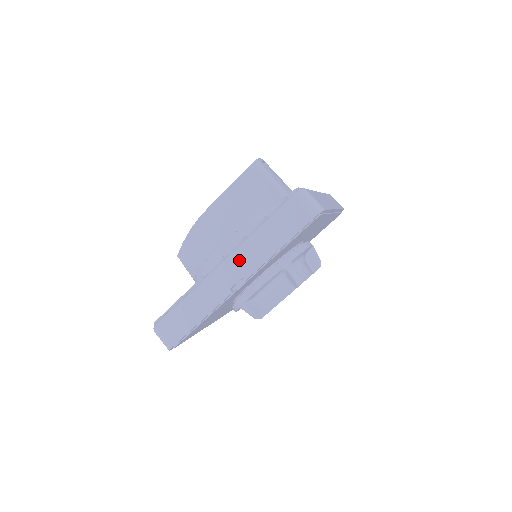
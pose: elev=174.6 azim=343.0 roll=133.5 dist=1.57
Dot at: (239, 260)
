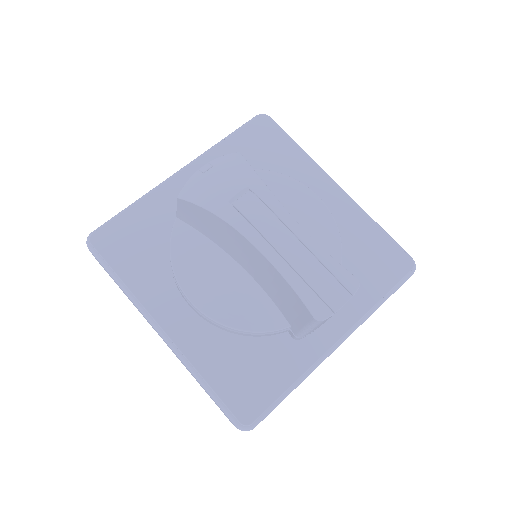
Dot at: occluded
